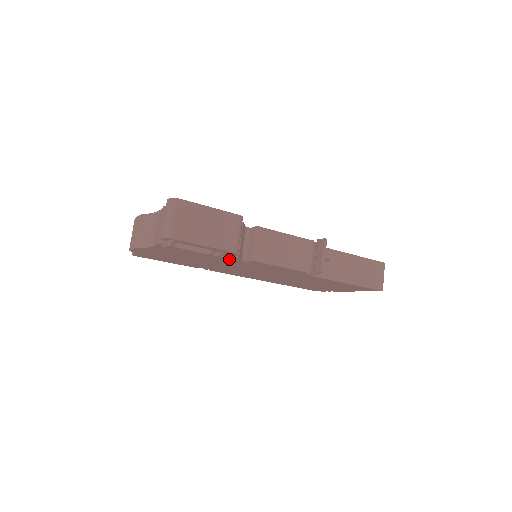
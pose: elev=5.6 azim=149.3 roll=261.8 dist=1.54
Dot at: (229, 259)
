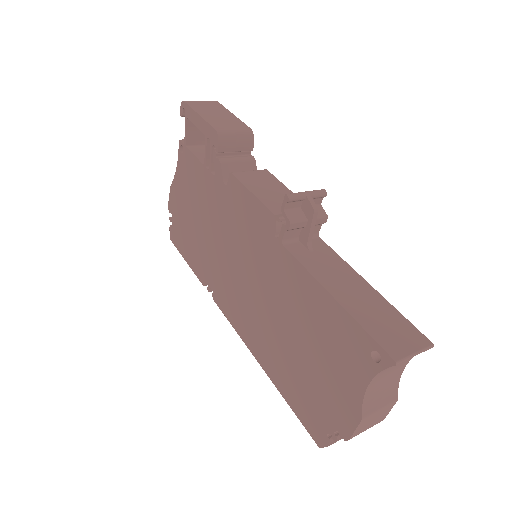
Dot at: (217, 183)
